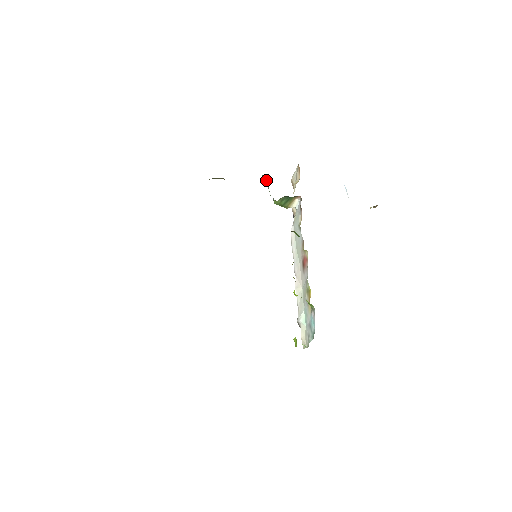
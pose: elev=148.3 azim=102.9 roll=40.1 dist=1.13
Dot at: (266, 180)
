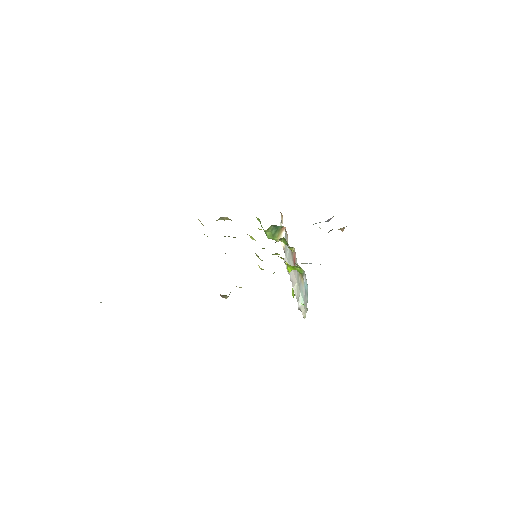
Dot at: (259, 220)
